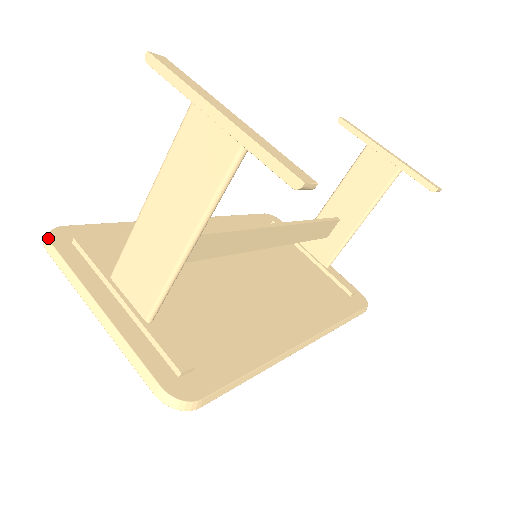
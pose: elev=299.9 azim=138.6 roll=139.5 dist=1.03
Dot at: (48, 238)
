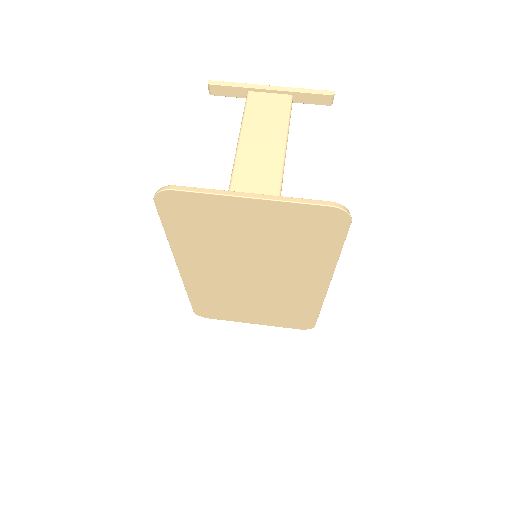
Dot at: occluded
